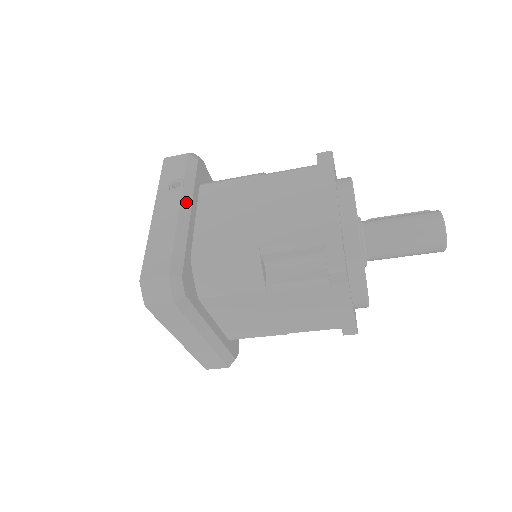
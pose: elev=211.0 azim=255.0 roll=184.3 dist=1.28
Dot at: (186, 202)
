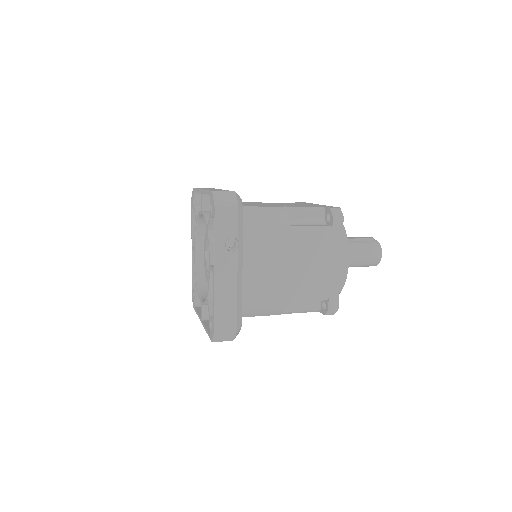
Dot at: (240, 261)
